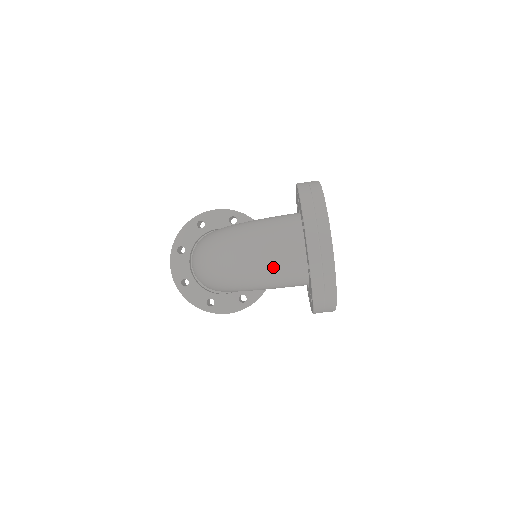
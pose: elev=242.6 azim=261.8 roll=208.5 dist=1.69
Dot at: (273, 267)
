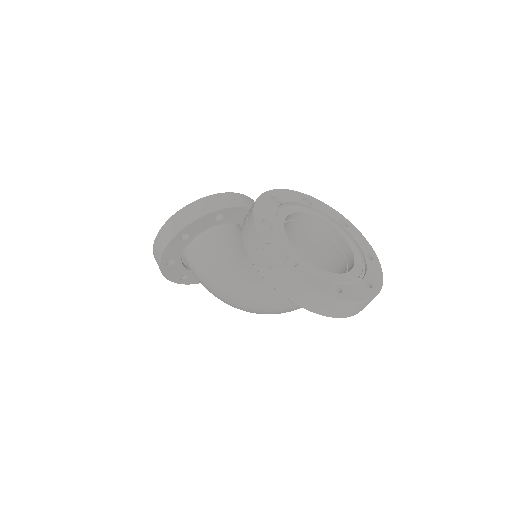
Dot at: occluded
